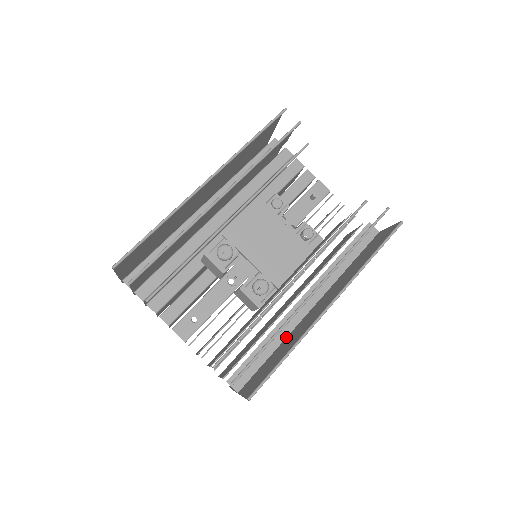
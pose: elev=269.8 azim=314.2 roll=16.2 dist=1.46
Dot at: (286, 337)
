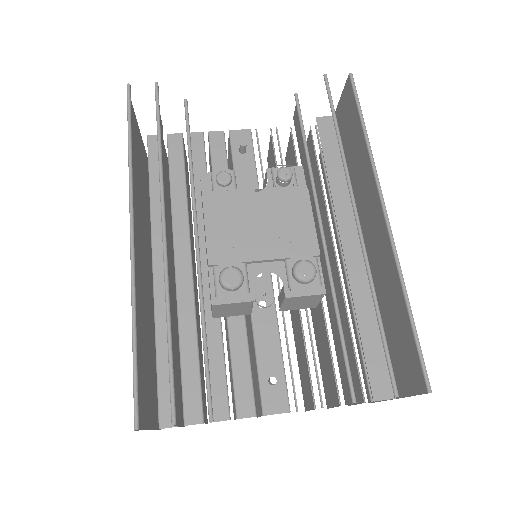
Dot at: occluded
